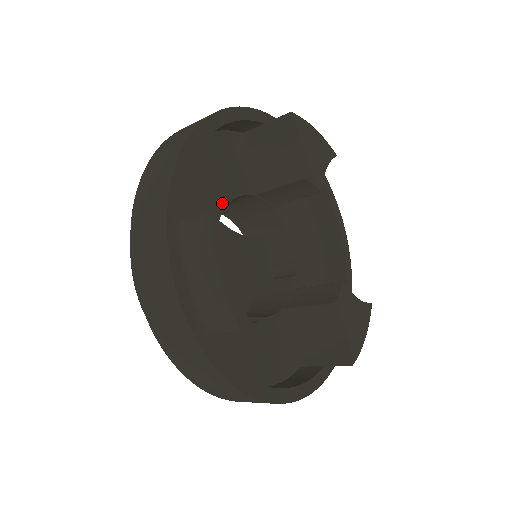
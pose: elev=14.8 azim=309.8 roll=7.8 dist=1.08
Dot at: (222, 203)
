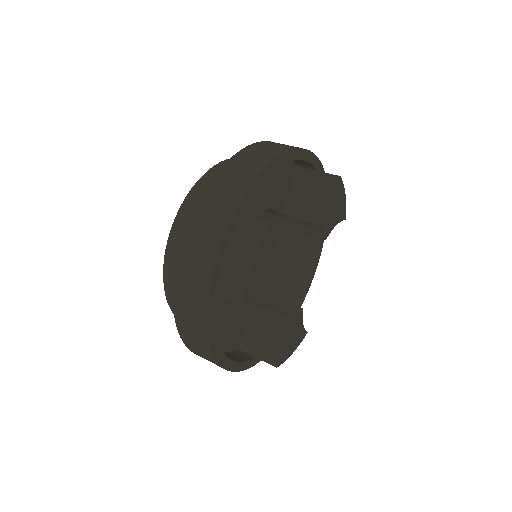
Dot at: (260, 208)
